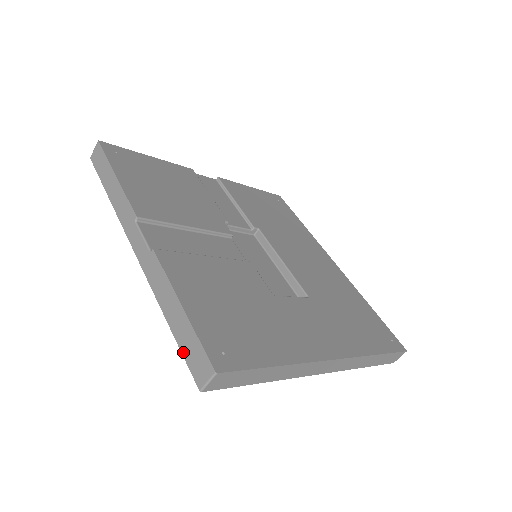
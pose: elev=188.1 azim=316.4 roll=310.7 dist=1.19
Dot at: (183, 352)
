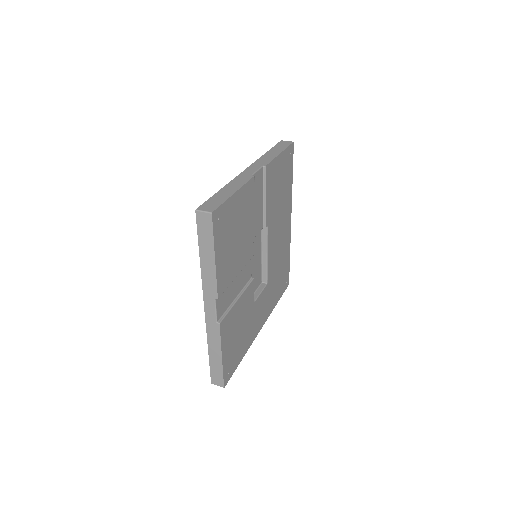
Dot at: (211, 369)
